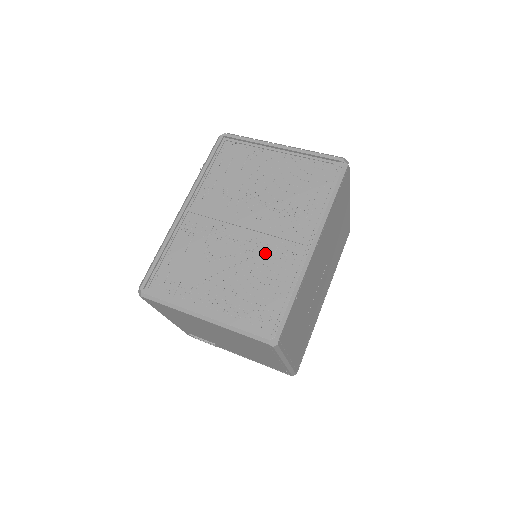
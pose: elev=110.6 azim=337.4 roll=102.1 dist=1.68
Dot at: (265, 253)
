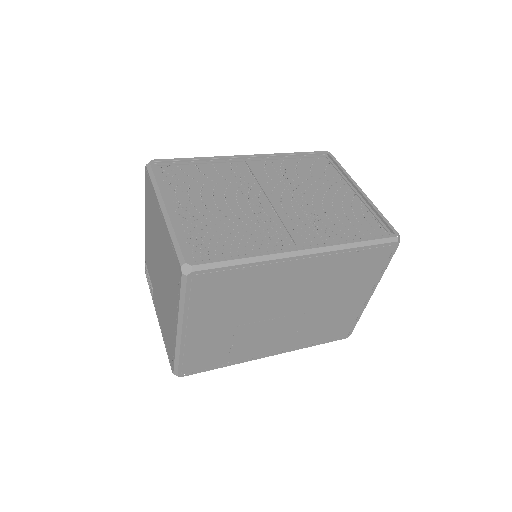
Dot at: (262, 224)
